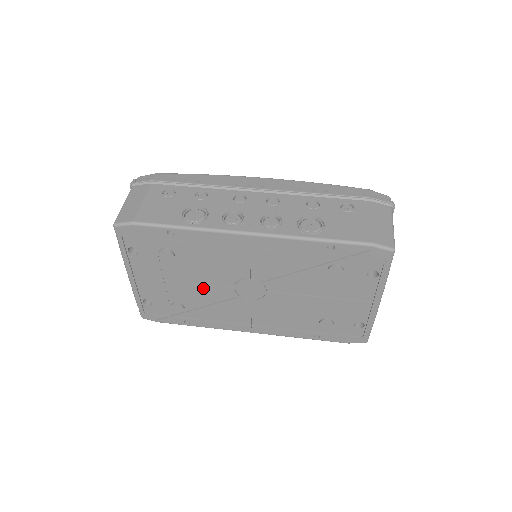
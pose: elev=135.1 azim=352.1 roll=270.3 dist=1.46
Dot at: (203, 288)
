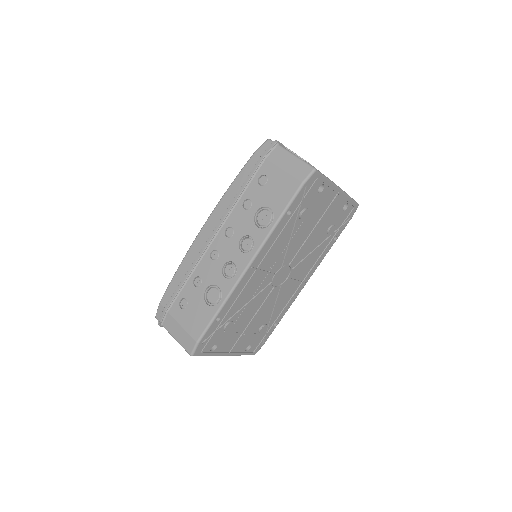
Dot at: (262, 308)
